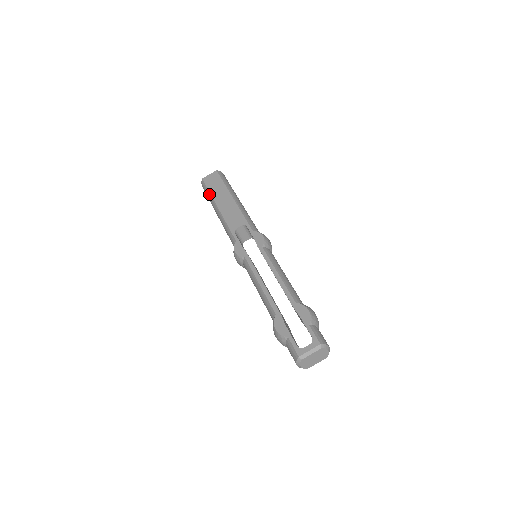
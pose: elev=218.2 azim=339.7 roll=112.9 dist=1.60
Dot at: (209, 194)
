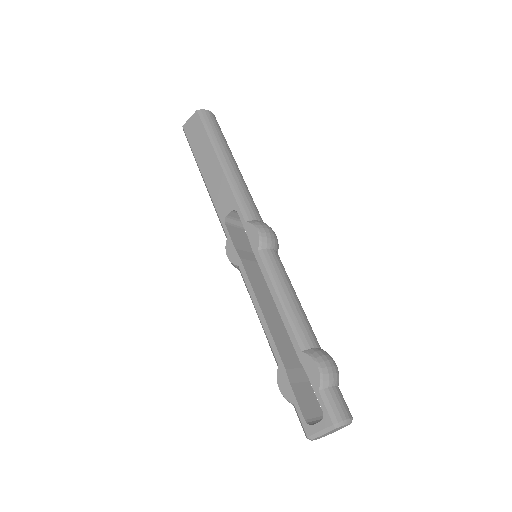
Dot at: occluded
